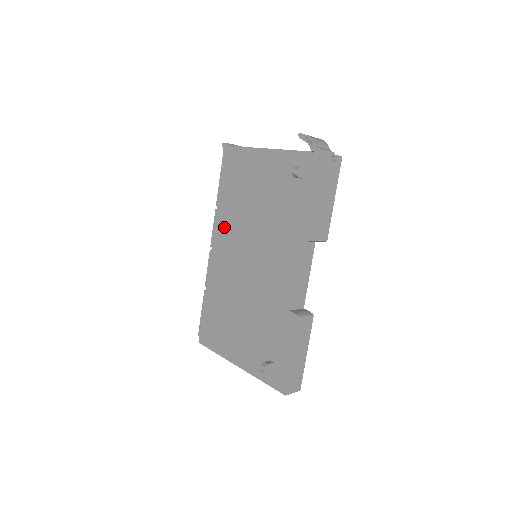
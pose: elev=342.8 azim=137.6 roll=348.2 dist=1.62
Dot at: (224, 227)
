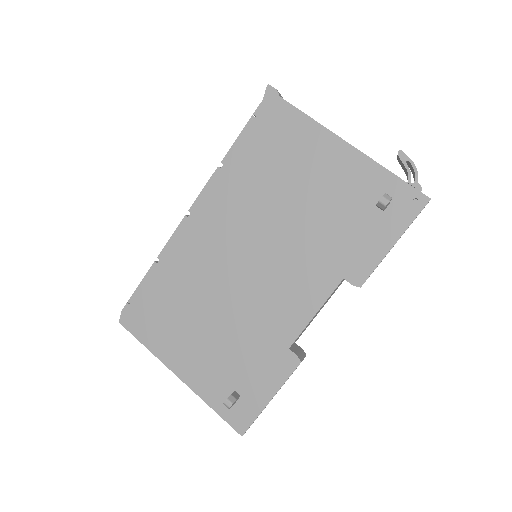
Dot at: (224, 199)
